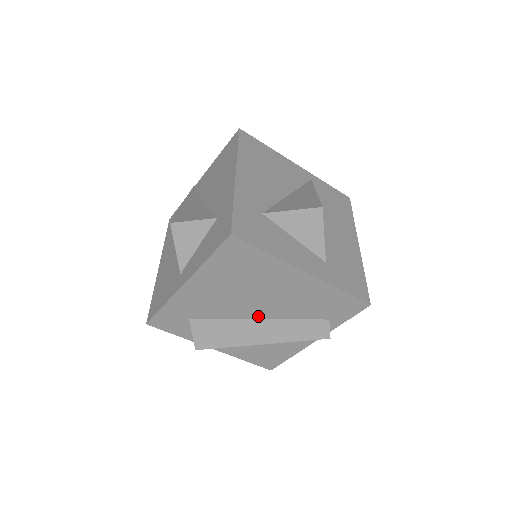
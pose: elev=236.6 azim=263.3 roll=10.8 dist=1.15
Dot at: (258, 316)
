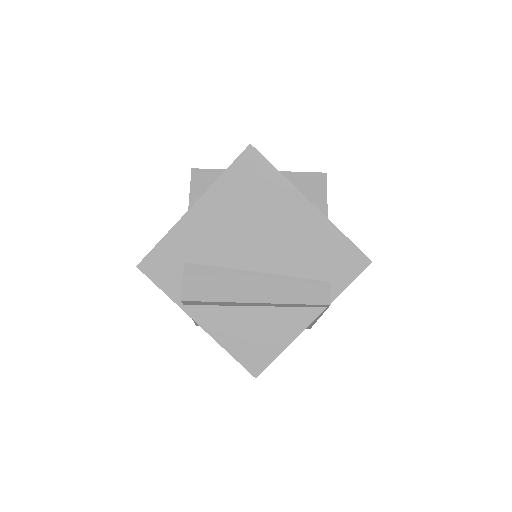
Dot at: (256, 267)
